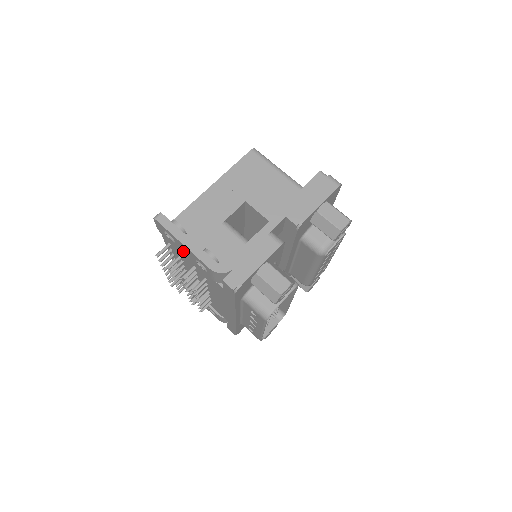
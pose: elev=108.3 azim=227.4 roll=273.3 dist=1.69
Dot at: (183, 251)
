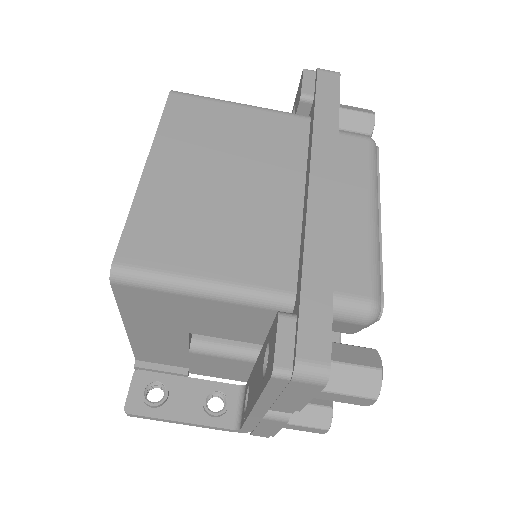
Dot at: occluded
